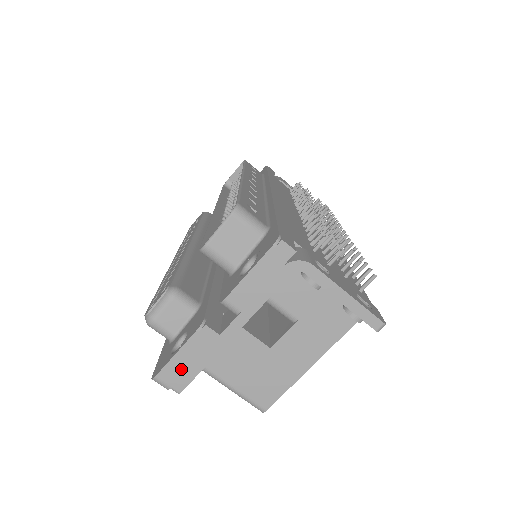
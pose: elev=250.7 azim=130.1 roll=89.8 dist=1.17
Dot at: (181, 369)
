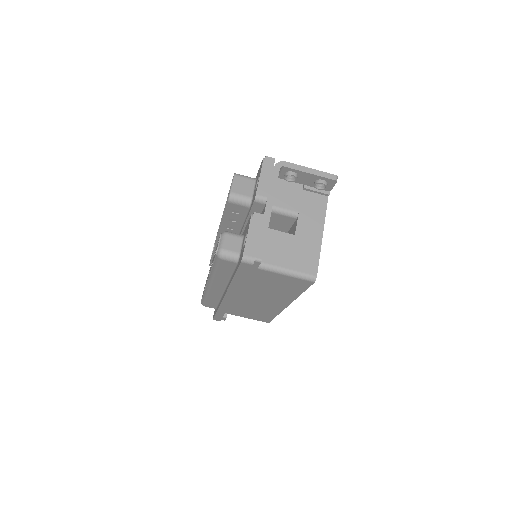
Dot at: (255, 244)
